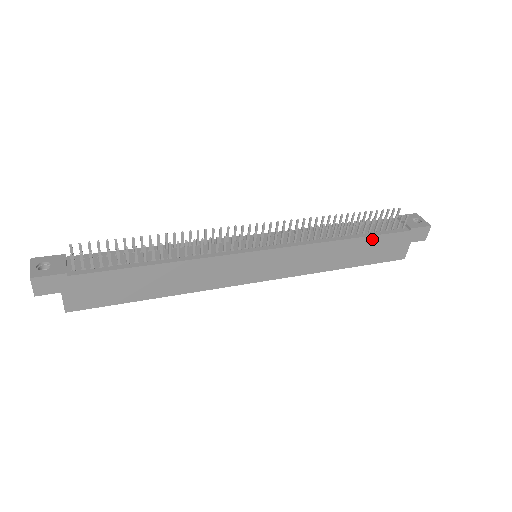
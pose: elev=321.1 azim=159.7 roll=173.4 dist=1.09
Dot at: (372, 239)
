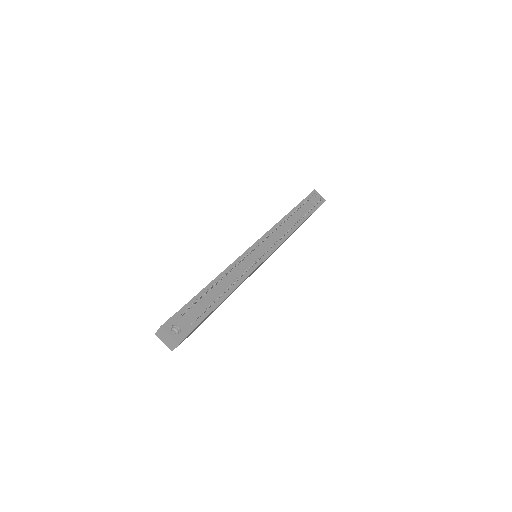
Dot at: occluded
